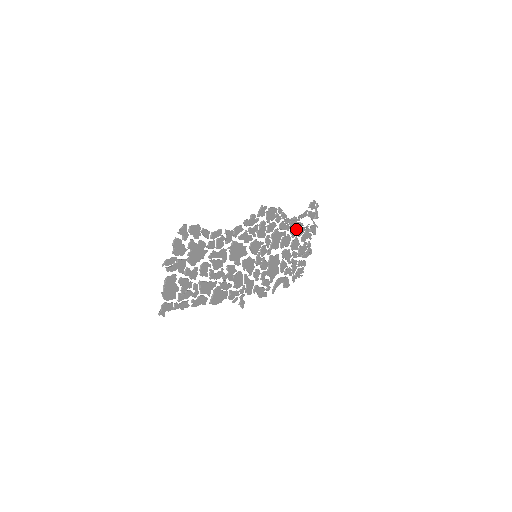
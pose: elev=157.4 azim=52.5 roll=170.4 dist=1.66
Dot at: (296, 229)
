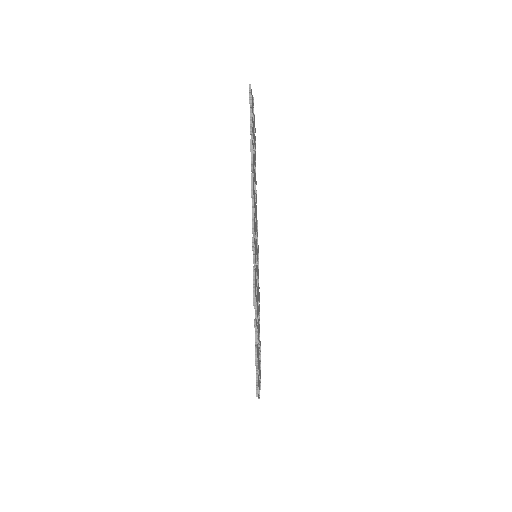
Dot at: occluded
